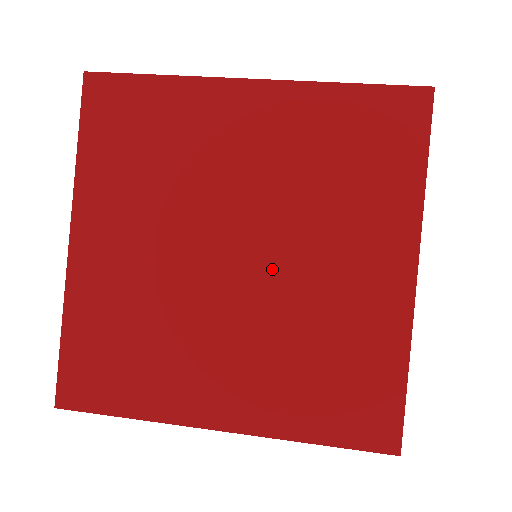
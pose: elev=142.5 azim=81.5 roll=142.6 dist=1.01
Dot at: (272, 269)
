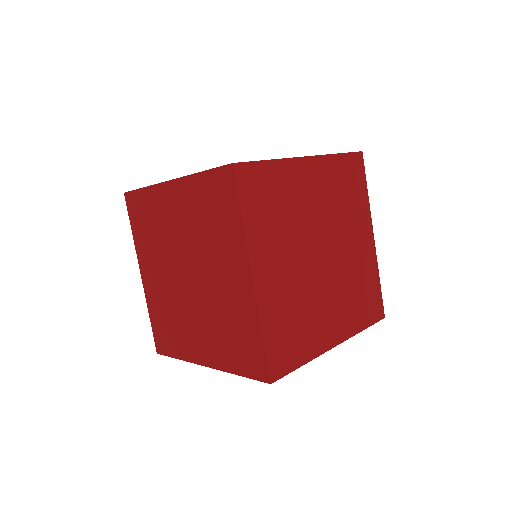
Dot at: (201, 282)
